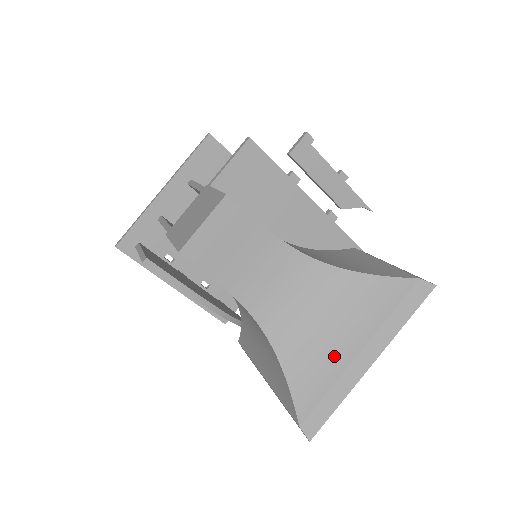
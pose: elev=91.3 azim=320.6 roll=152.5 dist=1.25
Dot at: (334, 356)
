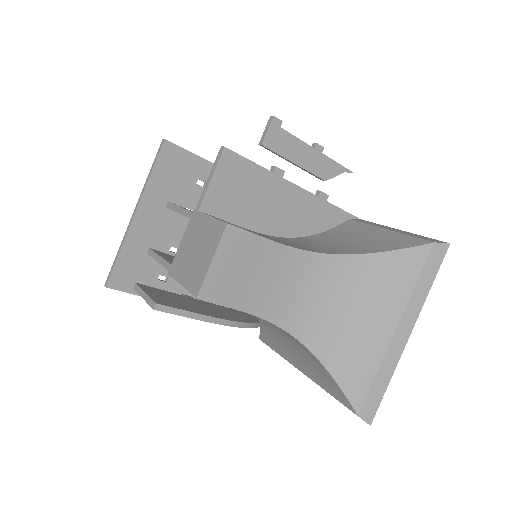
Dot at: (372, 341)
